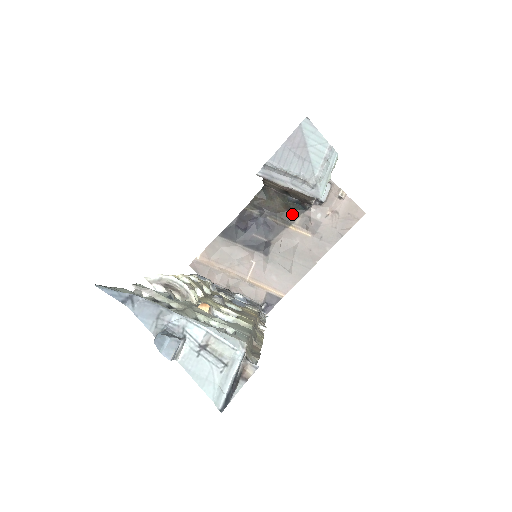
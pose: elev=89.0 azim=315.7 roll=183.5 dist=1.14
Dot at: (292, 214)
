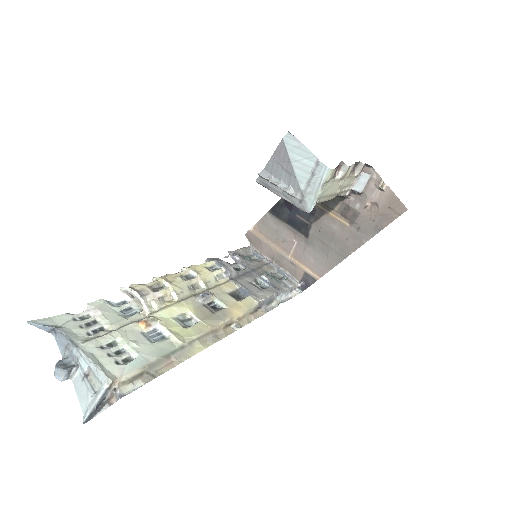
Dot at: (331, 200)
